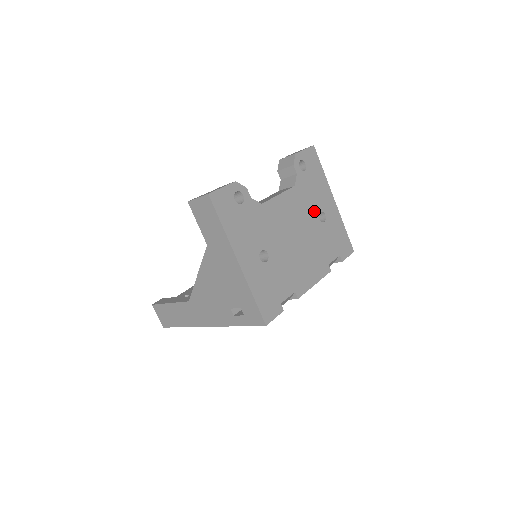
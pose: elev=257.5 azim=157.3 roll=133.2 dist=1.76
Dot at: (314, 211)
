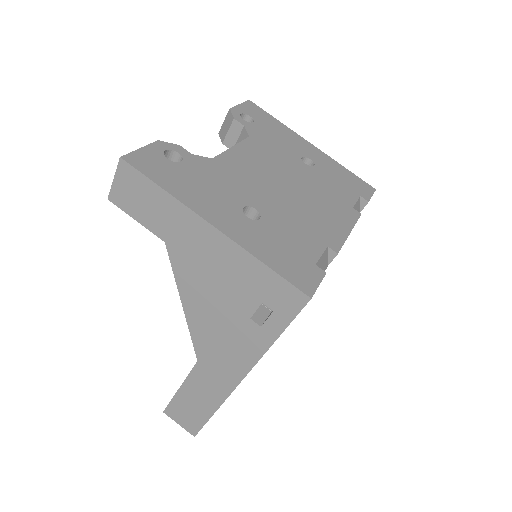
Dot at: (292, 157)
